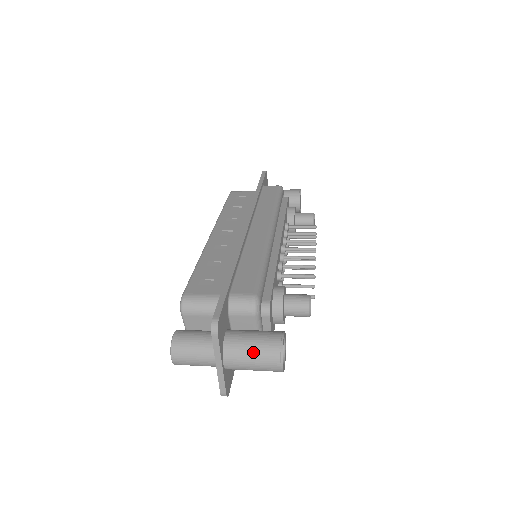
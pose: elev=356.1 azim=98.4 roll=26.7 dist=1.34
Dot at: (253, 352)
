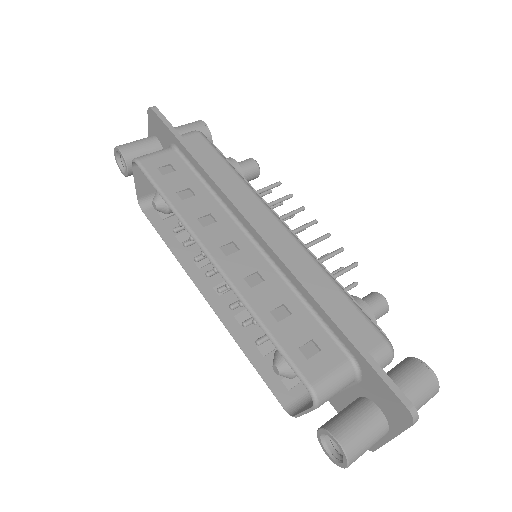
Dot at: (419, 403)
